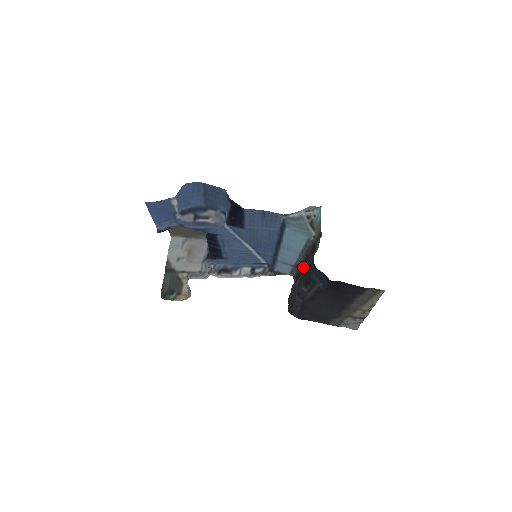
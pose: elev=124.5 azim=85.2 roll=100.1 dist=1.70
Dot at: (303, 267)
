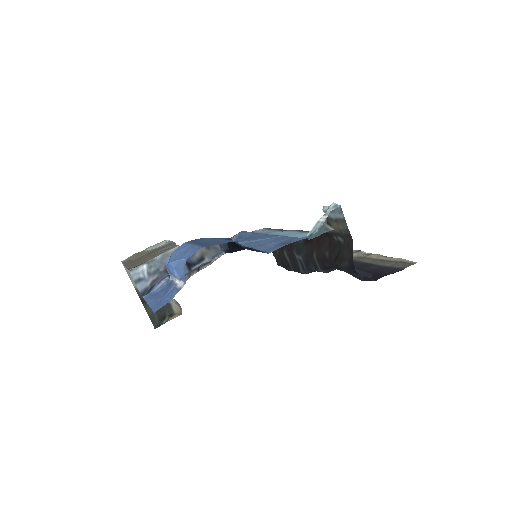
Dot at: occluded
